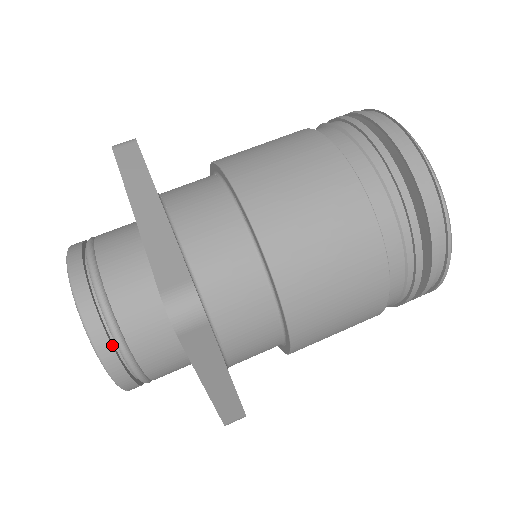
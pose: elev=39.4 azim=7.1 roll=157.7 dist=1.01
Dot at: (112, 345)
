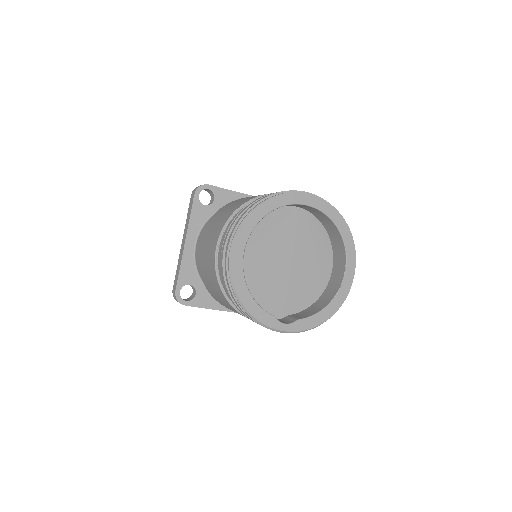
Dot at: occluded
